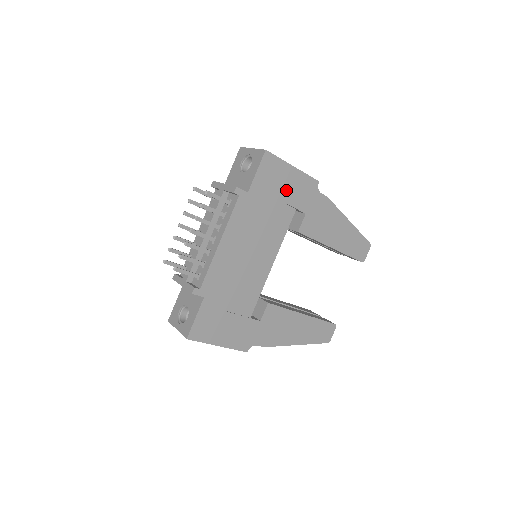
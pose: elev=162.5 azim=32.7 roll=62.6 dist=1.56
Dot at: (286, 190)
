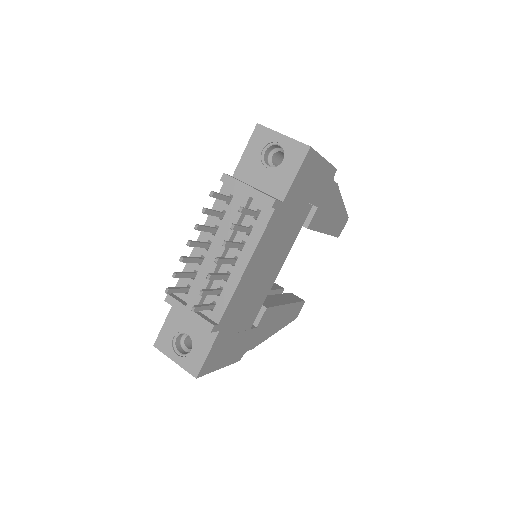
Dot at: (312, 188)
